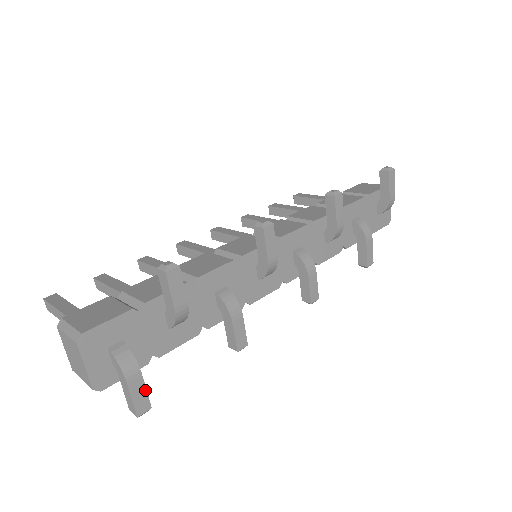
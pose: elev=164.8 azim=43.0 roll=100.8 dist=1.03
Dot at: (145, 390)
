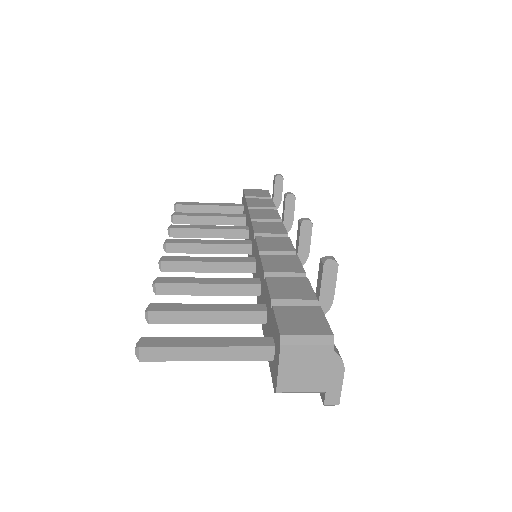
Dot at: occluded
